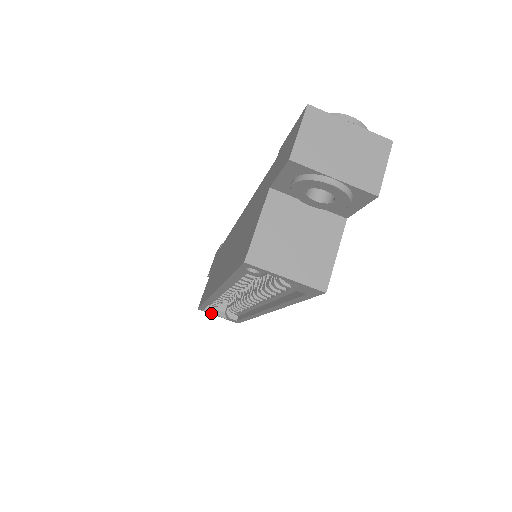
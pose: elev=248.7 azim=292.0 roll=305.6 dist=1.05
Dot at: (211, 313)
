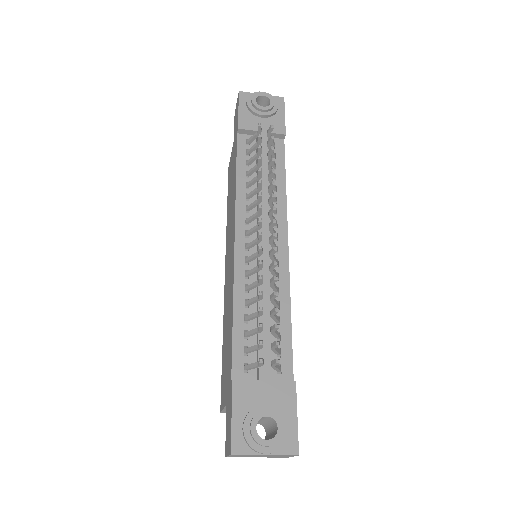
Dot at: occluded
